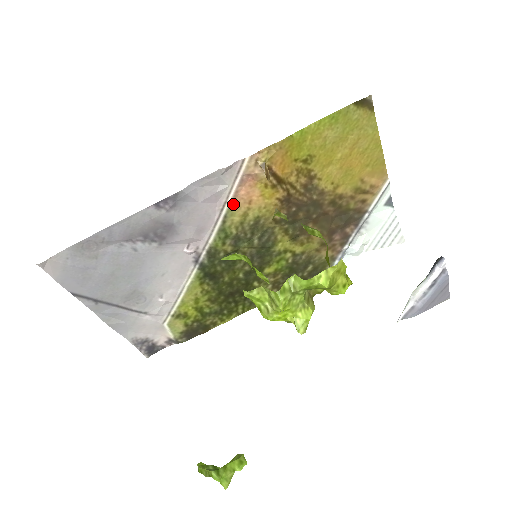
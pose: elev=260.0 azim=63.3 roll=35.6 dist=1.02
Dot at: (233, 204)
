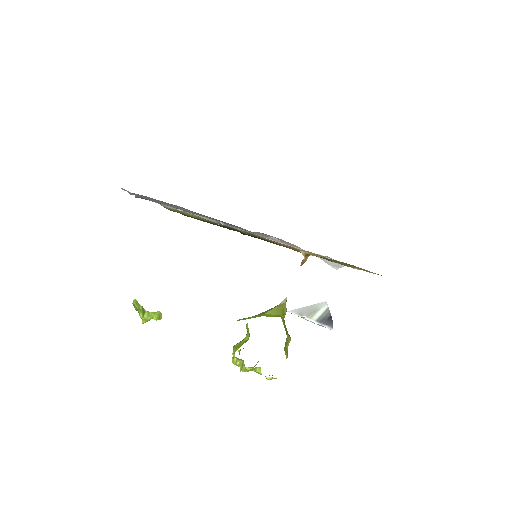
Dot at: (272, 240)
